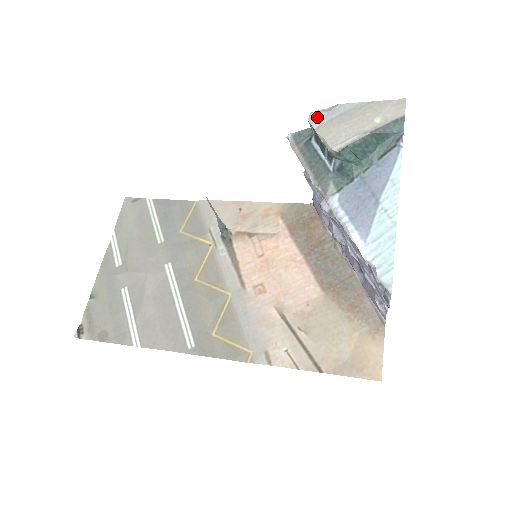
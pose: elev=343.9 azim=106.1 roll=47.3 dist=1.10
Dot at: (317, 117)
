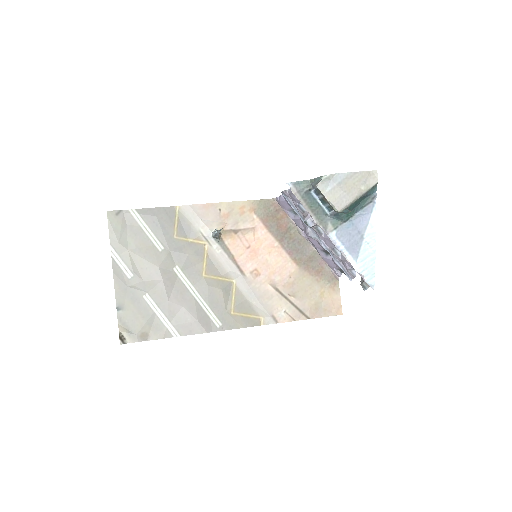
Dot at: (324, 185)
